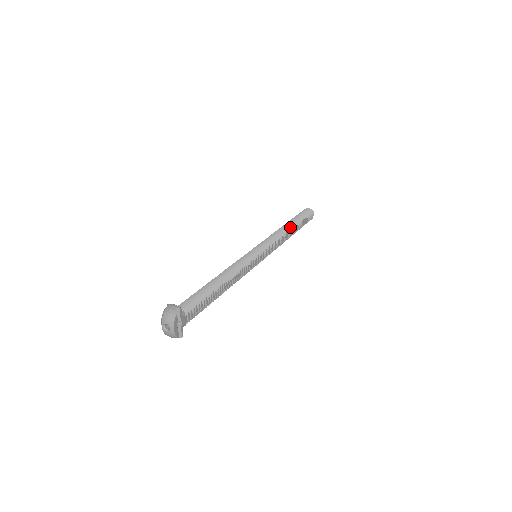
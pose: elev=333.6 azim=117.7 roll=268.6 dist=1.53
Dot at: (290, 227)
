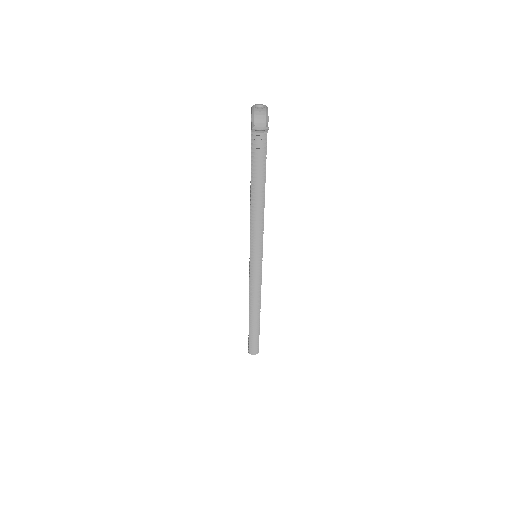
Dot at: occluded
